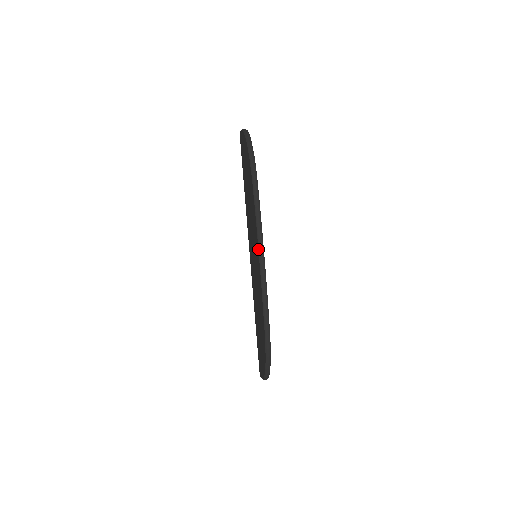
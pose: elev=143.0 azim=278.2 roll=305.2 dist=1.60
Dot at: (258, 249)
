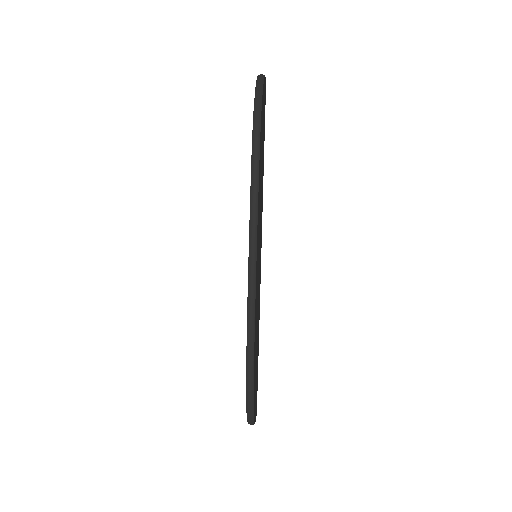
Dot at: occluded
